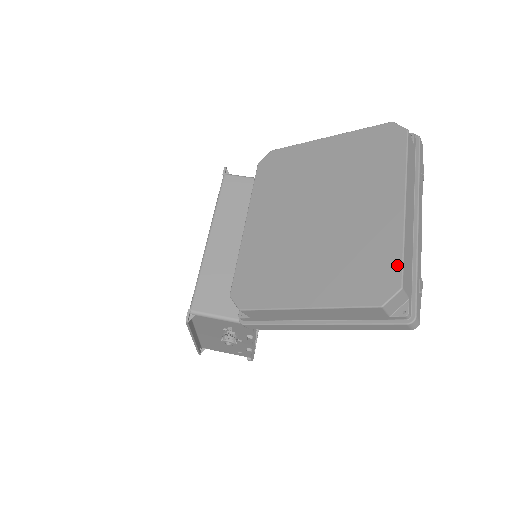
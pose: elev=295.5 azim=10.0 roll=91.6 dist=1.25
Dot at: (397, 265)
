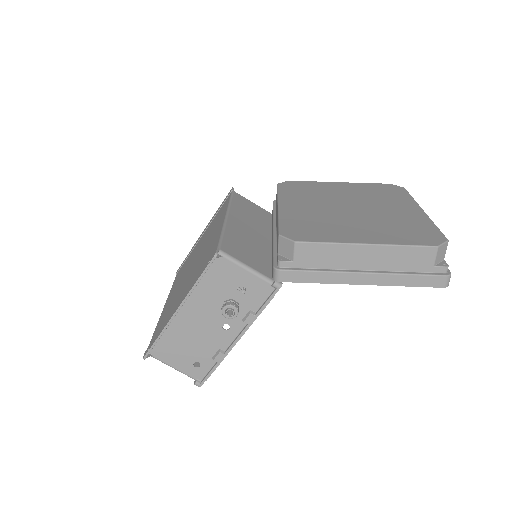
Dot at: (437, 231)
